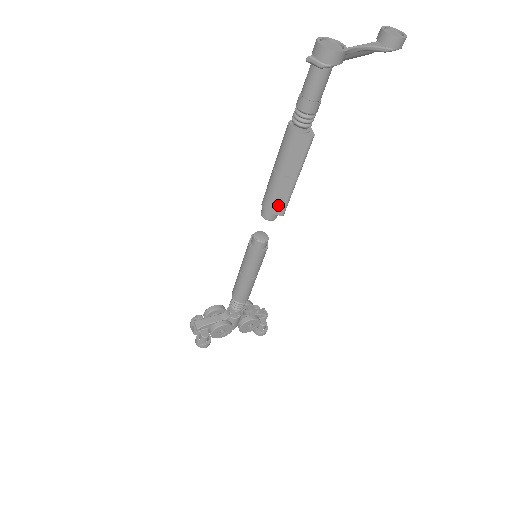
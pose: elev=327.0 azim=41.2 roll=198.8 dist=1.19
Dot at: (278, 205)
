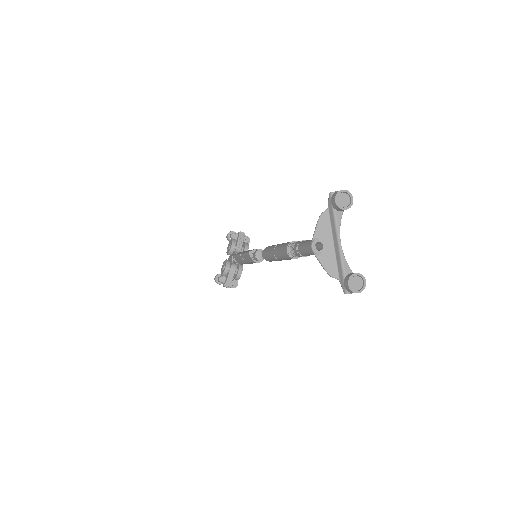
Dot at: occluded
